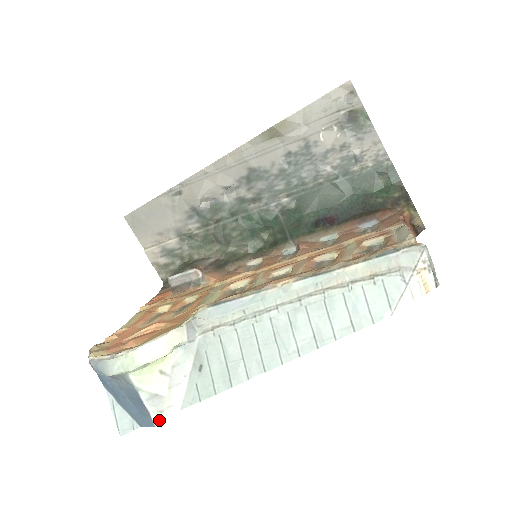
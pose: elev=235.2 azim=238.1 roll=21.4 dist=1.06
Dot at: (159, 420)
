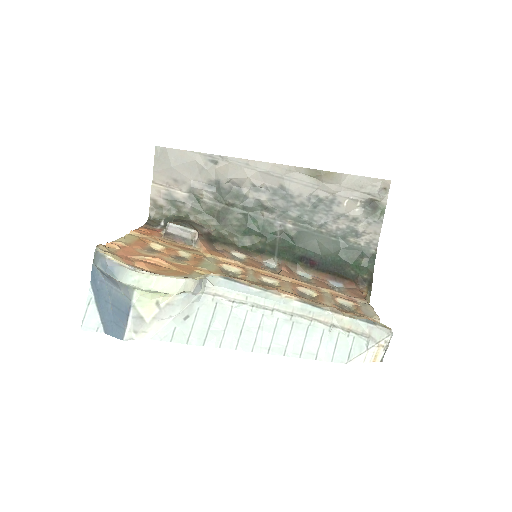
Dot at: (130, 337)
